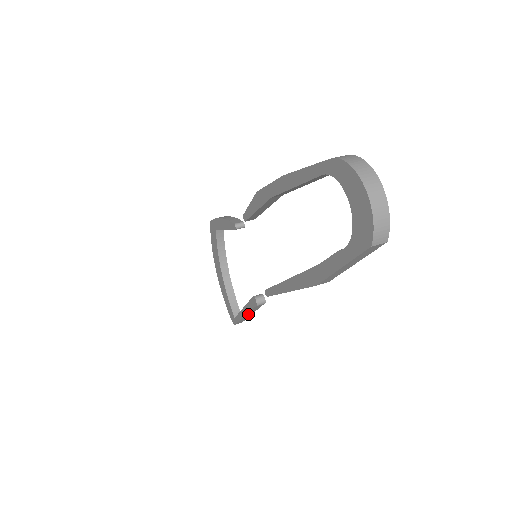
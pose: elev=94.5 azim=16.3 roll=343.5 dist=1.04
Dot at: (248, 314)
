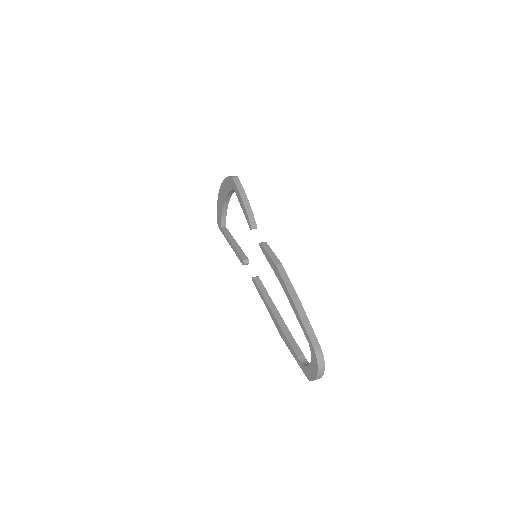
Dot at: occluded
